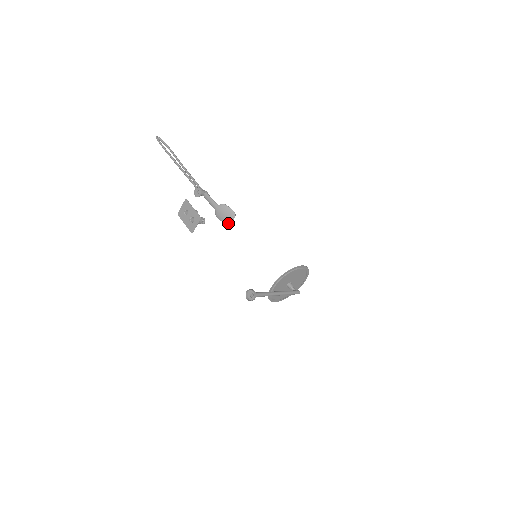
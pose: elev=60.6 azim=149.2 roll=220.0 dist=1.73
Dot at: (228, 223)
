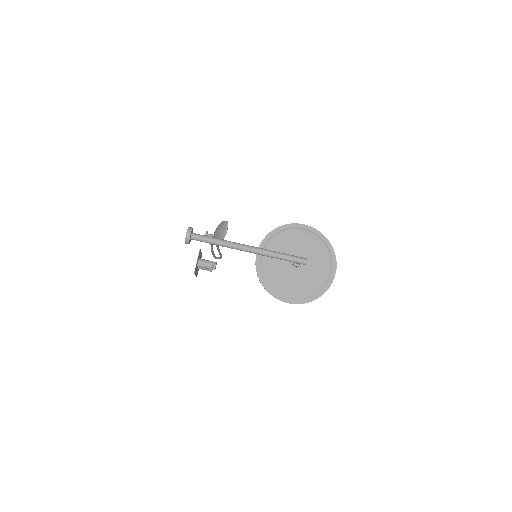
Dot at: (223, 236)
